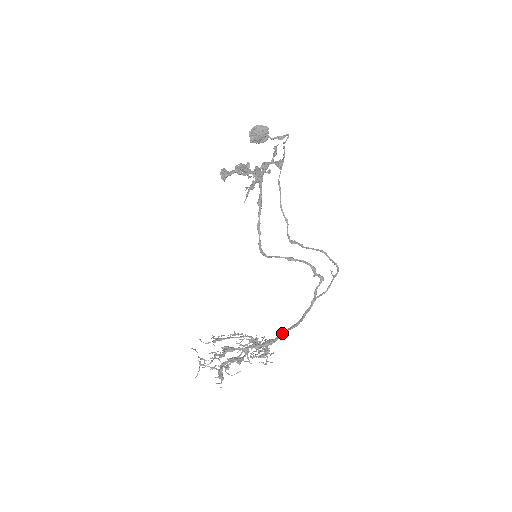
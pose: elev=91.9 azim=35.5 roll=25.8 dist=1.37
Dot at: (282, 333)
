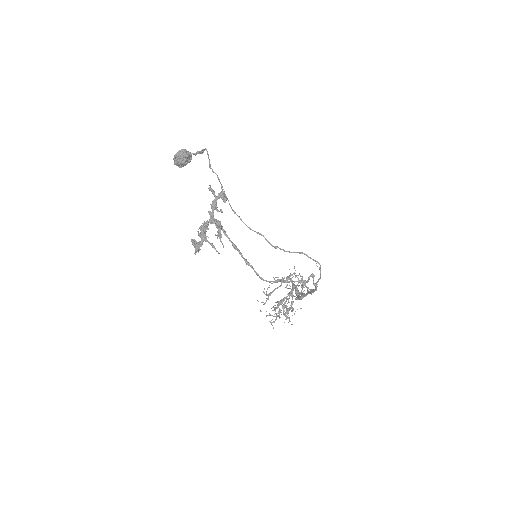
Dot at: (308, 293)
